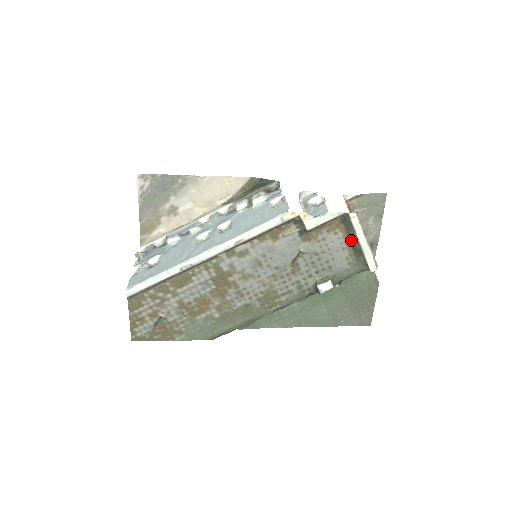
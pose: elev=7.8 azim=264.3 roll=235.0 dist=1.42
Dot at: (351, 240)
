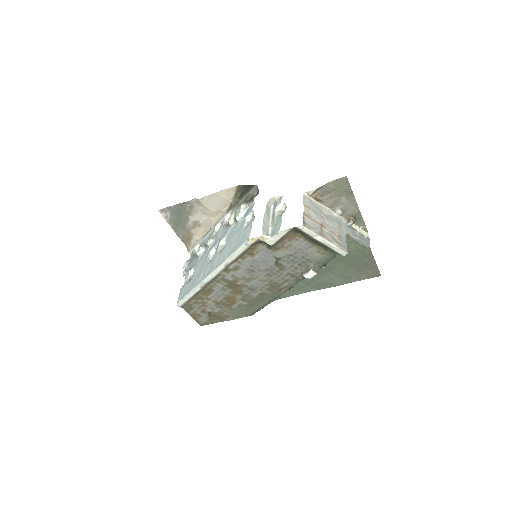
Dot at: (312, 241)
